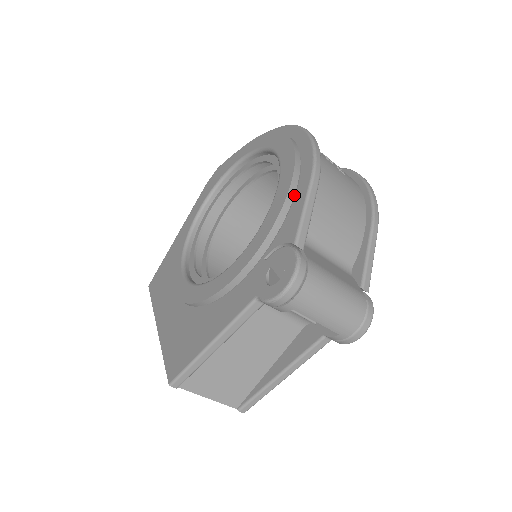
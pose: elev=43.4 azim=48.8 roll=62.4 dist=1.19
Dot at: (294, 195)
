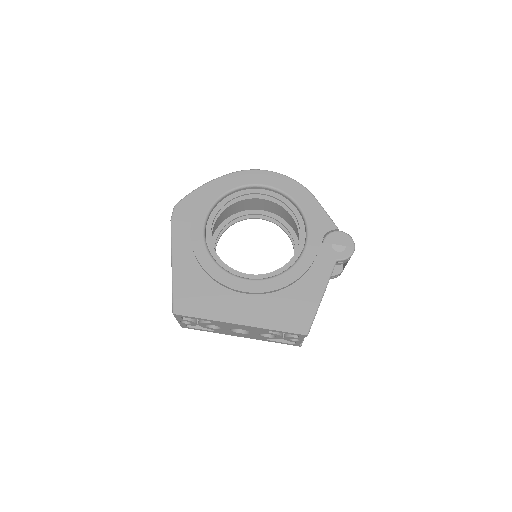
Dot at: occluded
